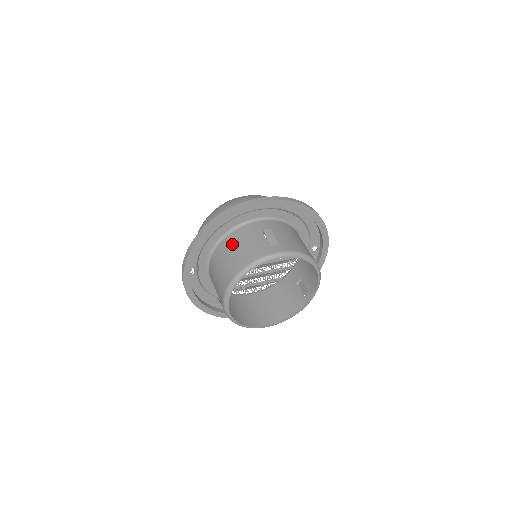
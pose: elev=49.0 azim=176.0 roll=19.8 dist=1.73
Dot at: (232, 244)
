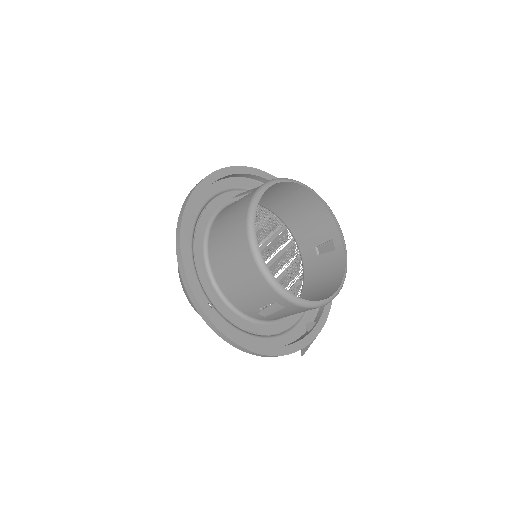
Dot at: (218, 233)
